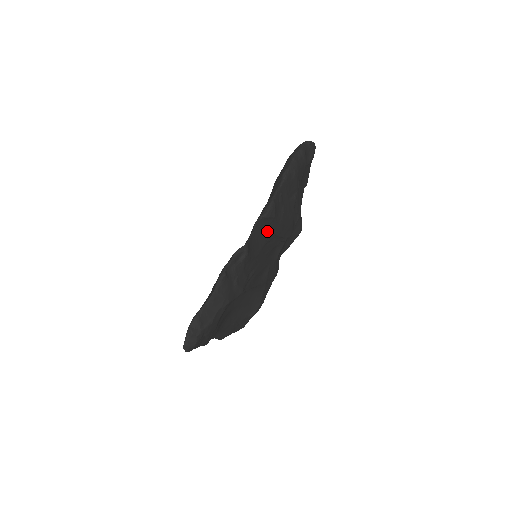
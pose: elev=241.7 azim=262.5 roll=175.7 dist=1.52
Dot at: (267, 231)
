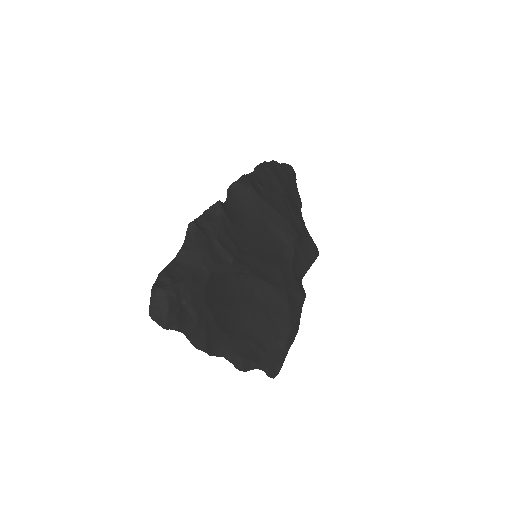
Dot at: (251, 208)
